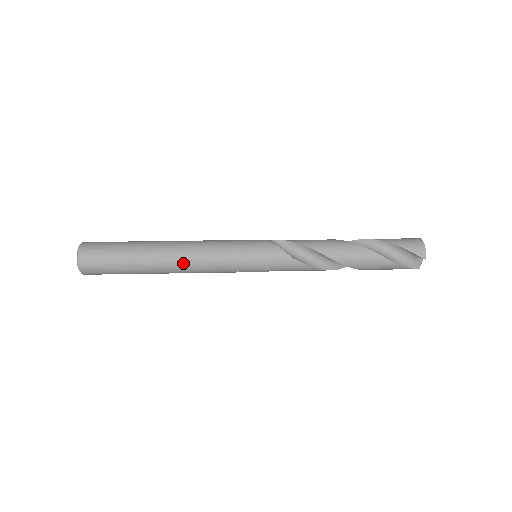
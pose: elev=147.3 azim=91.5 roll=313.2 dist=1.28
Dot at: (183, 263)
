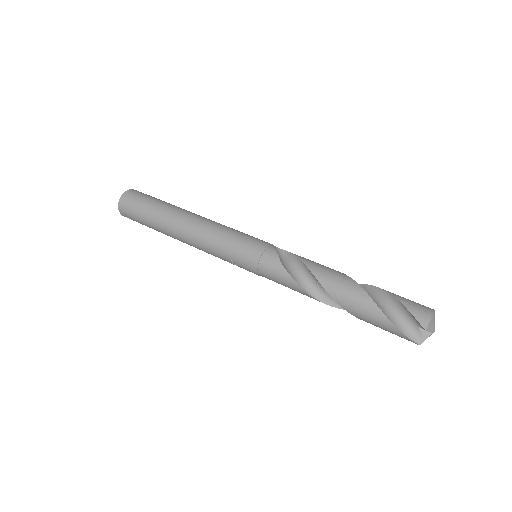
Dot at: (190, 230)
